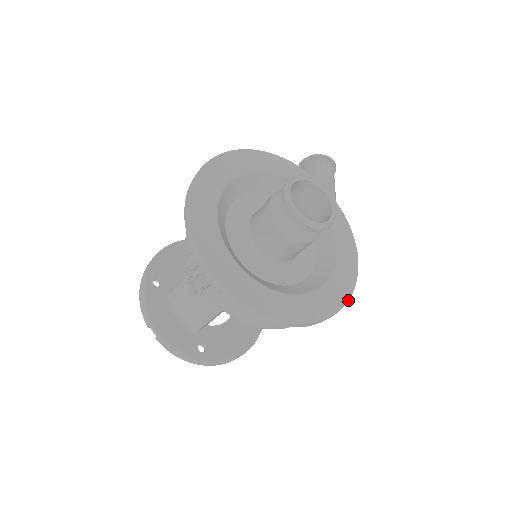
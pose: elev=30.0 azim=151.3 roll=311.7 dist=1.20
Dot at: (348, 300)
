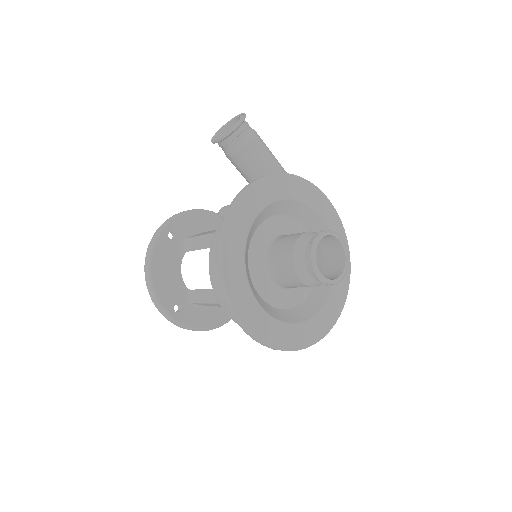
Dot at: occluded
